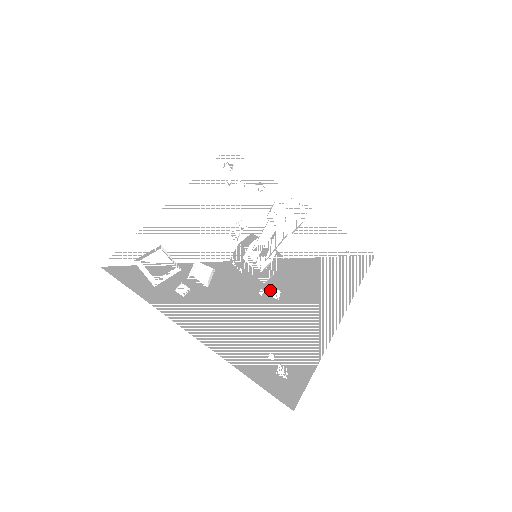
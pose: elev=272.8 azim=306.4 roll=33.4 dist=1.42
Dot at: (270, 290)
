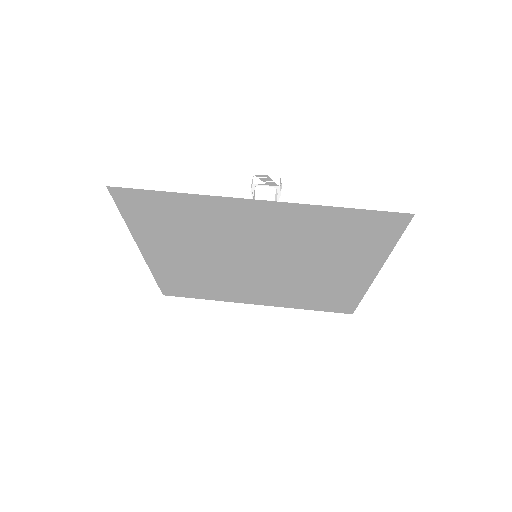
Dot at: (291, 259)
